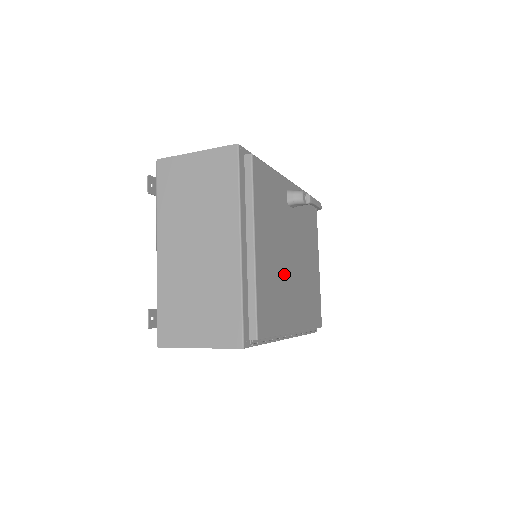
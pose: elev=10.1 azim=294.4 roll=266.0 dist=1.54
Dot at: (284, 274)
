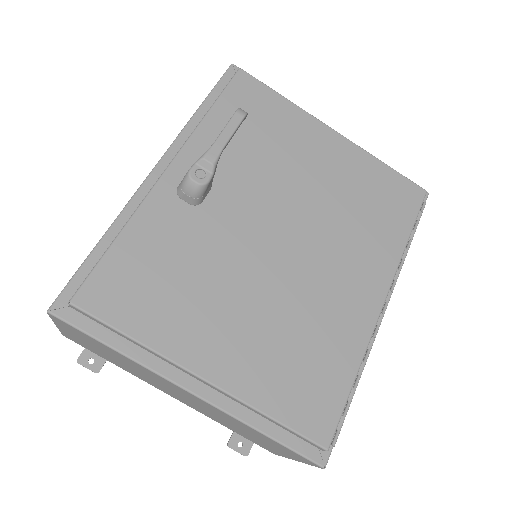
Dot at: (289, 292)
